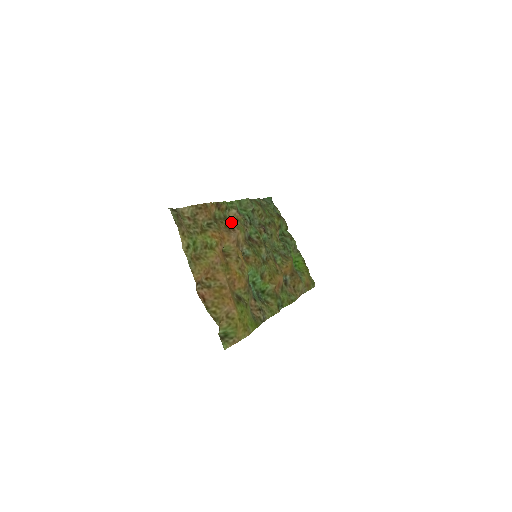
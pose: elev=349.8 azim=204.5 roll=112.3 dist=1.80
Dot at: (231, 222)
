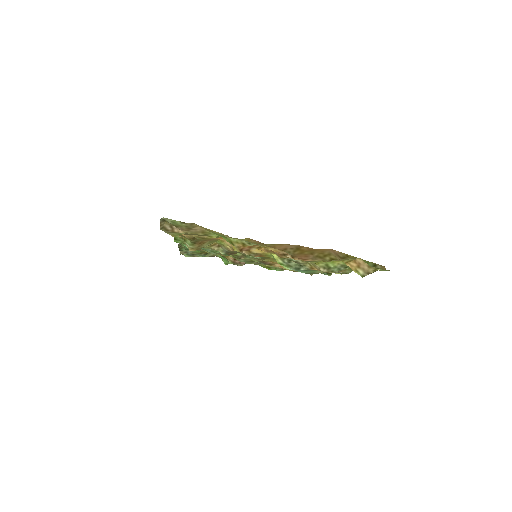
Dot at: (204, 242)
